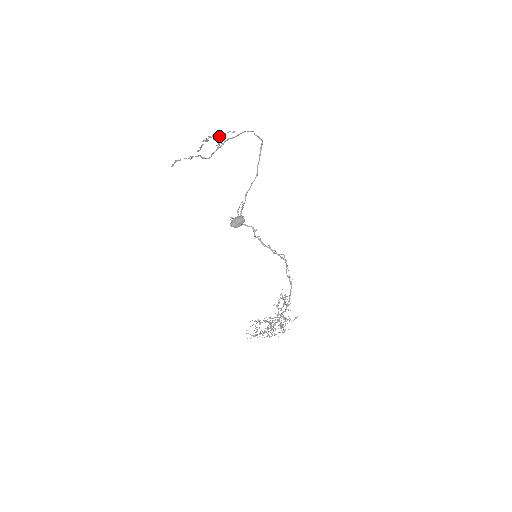
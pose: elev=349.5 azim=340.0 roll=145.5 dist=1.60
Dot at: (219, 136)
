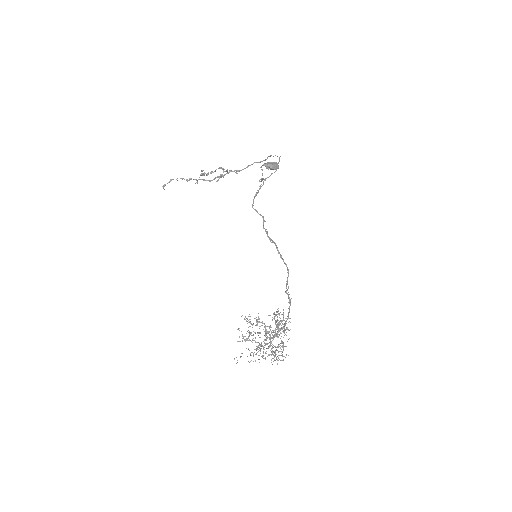
Dot at: (224, 169)
